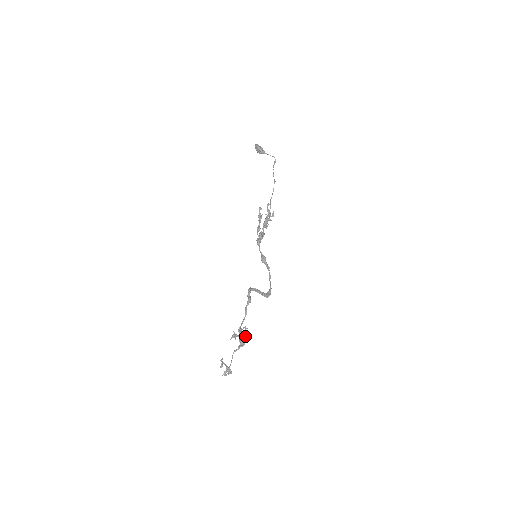
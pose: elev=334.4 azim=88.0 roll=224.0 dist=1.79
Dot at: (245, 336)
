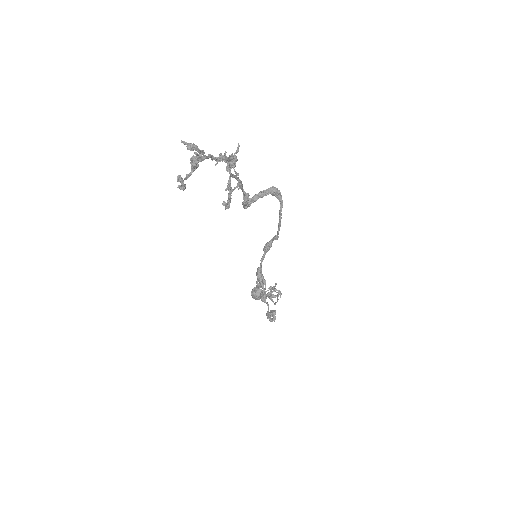
Dot at: (238, 145)
